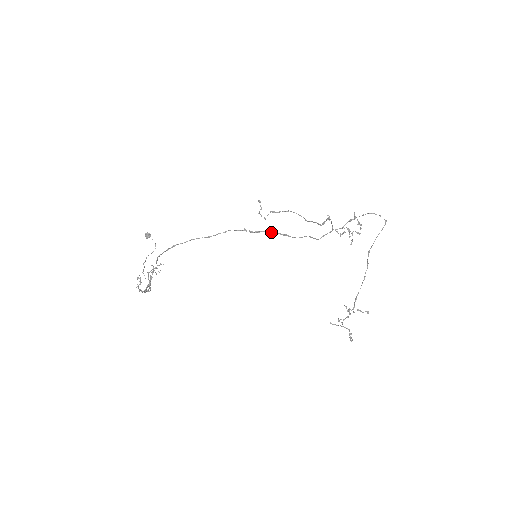
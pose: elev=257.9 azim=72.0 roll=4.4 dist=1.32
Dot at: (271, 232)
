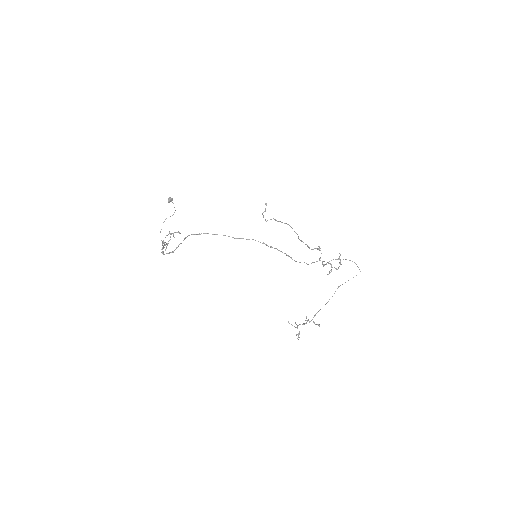
Dot at: (281, 251)
